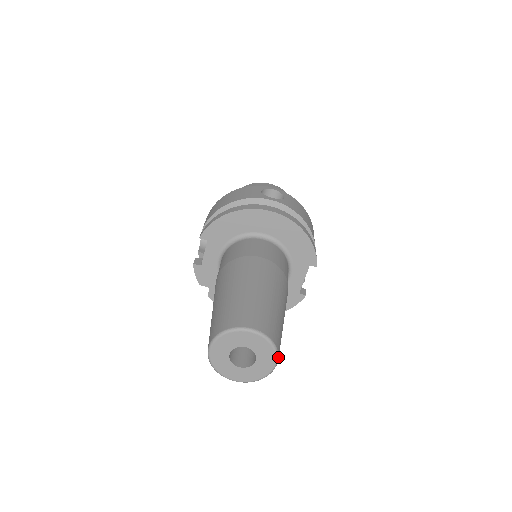
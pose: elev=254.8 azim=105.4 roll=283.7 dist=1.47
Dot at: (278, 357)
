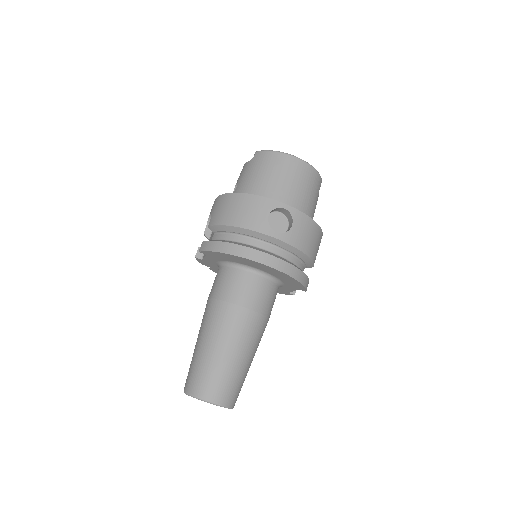
Dot at: occluded
